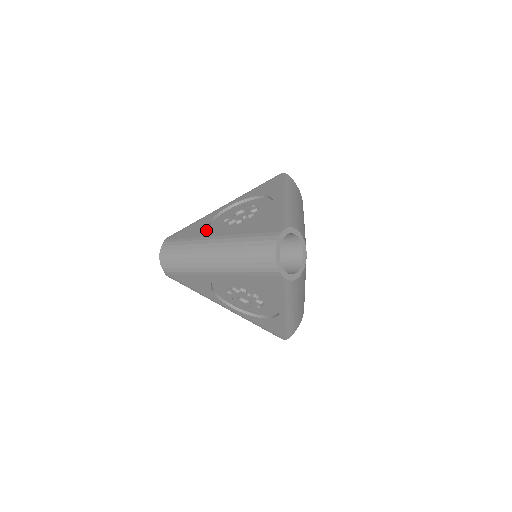
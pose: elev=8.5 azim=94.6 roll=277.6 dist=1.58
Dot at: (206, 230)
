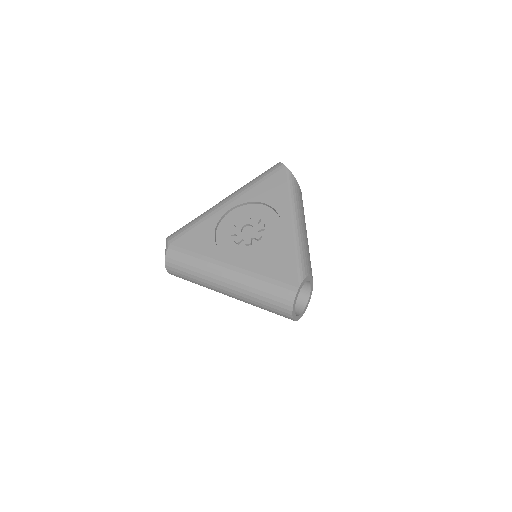
Dot at: (214, 247)
